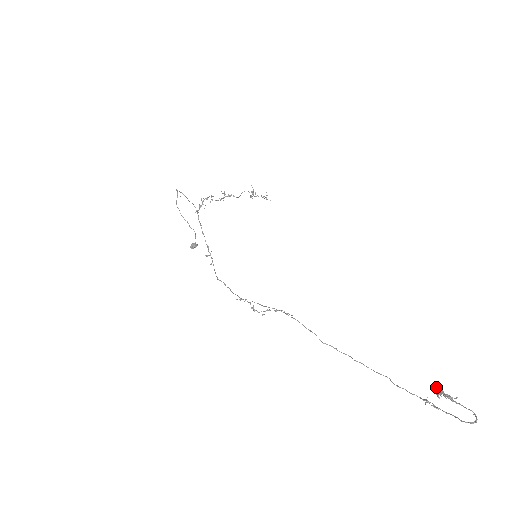
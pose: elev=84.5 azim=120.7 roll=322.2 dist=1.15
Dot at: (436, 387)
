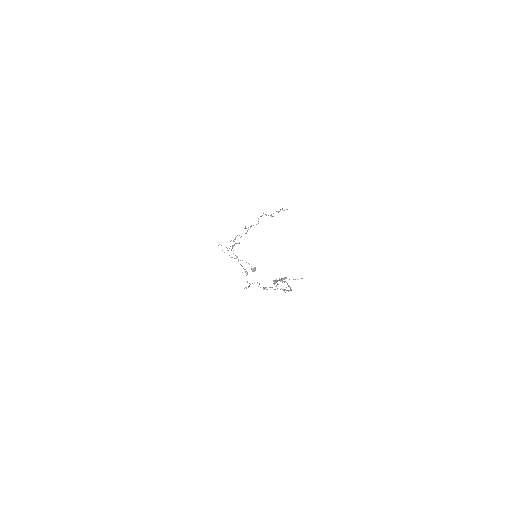
Dot at: (284, 278)
